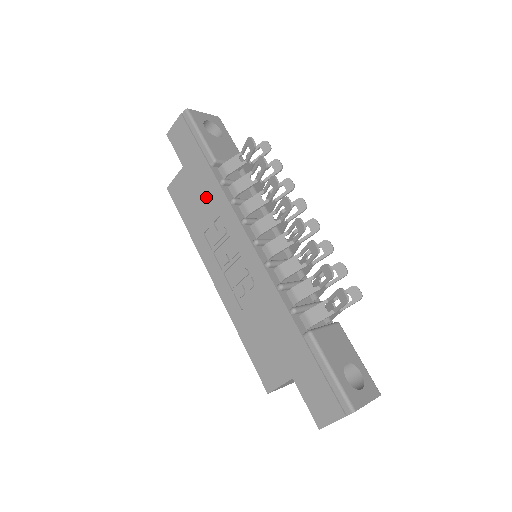
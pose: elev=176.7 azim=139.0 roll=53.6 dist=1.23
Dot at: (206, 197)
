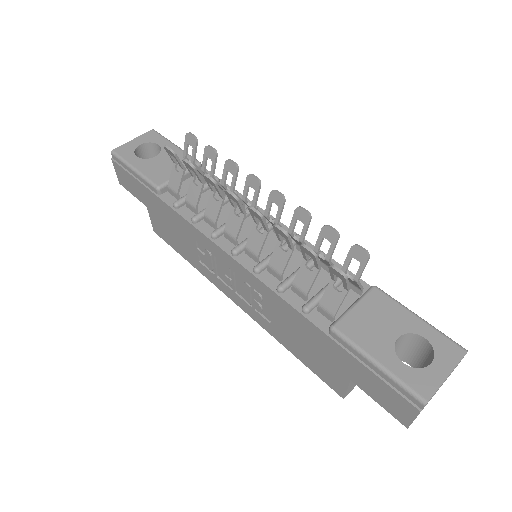
Dot at: (176, 227)
